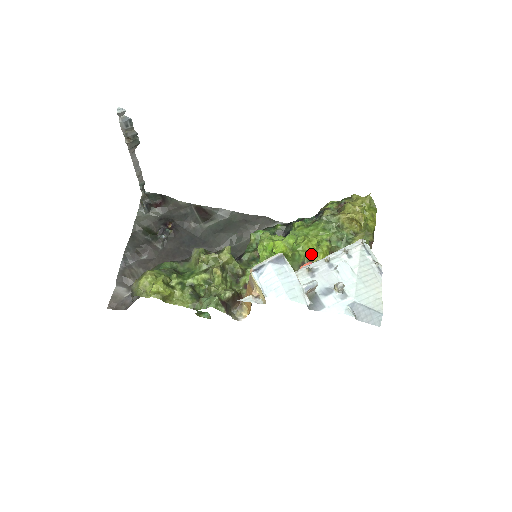
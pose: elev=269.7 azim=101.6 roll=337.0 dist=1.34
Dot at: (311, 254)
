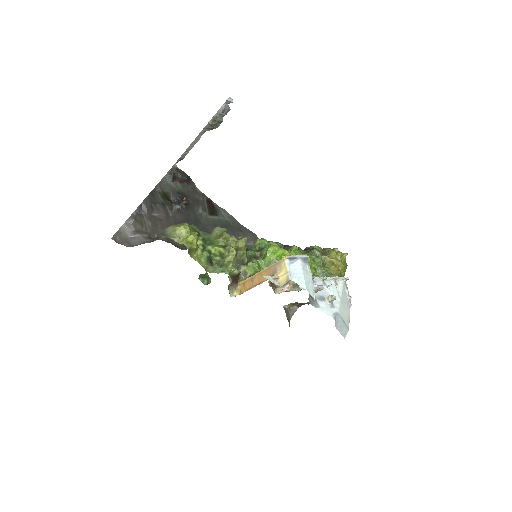
Dot at: occluded
